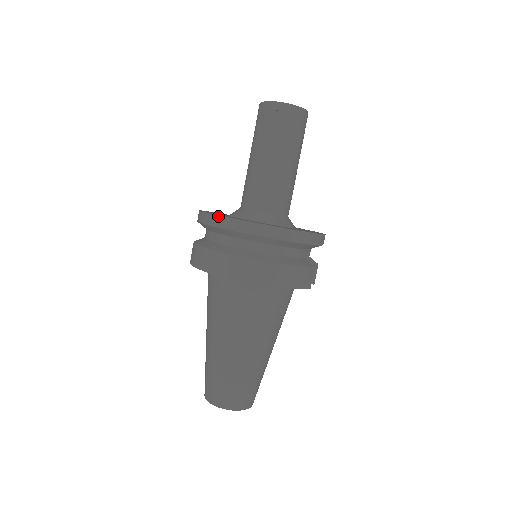
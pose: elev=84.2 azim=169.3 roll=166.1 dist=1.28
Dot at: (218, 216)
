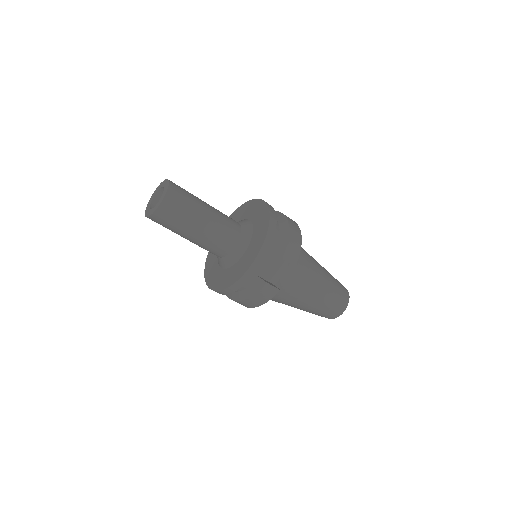
Dot at: (205, 276)
